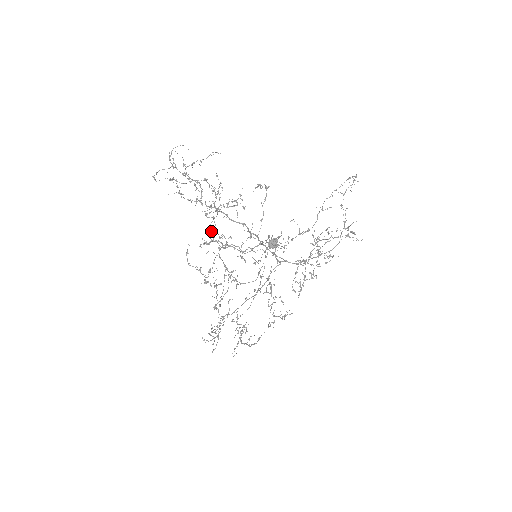
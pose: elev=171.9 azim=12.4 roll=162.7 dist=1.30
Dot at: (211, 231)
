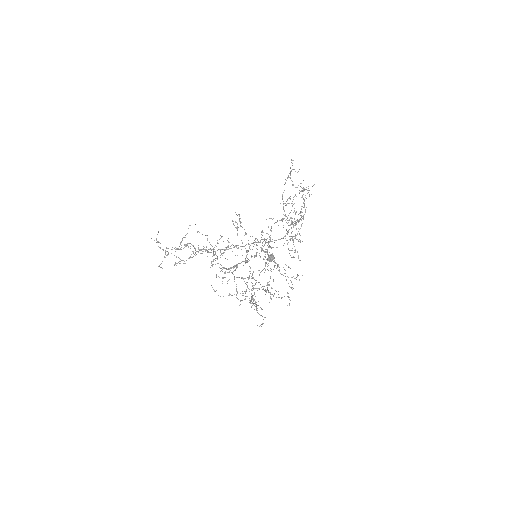
Dot at: occluded
